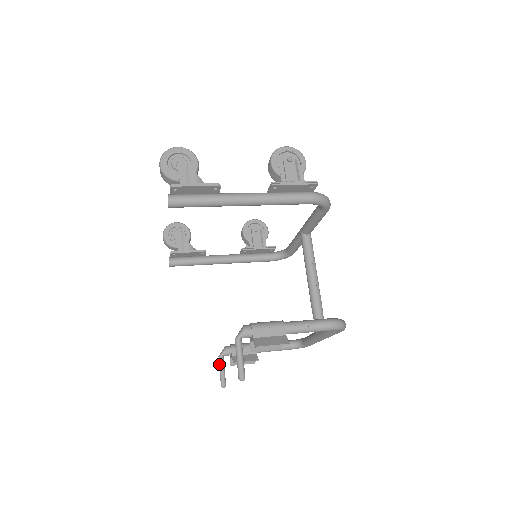
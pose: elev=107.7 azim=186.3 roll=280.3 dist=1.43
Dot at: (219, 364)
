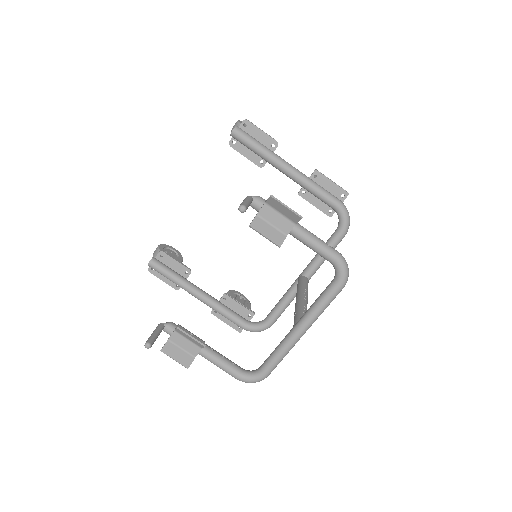
Dot at: (156, 328)
